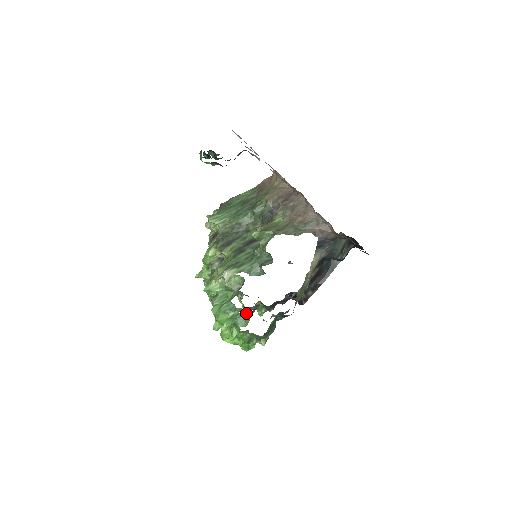
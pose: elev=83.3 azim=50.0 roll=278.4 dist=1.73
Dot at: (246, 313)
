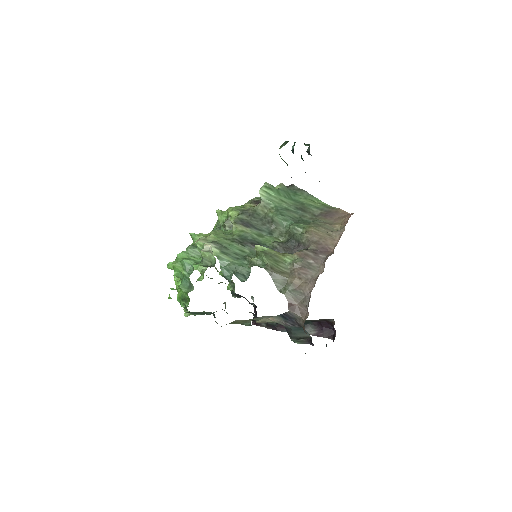
Dot at: occluded
